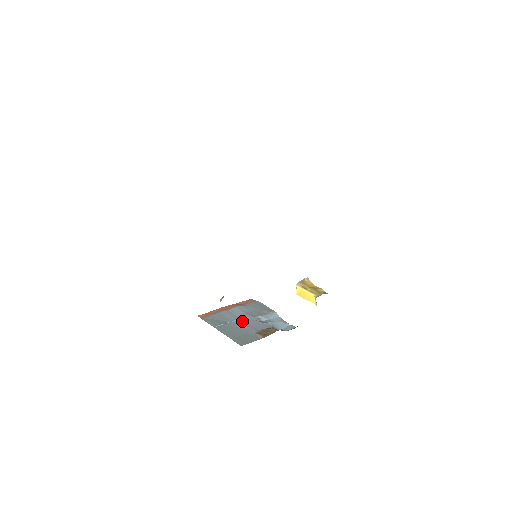
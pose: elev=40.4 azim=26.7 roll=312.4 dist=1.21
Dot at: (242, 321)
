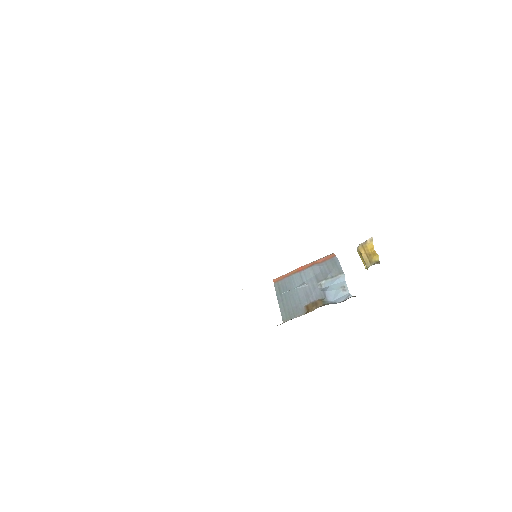
Dot at: (304, 288)
